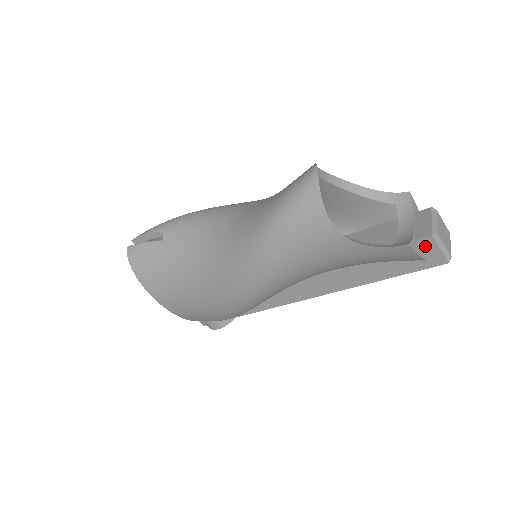
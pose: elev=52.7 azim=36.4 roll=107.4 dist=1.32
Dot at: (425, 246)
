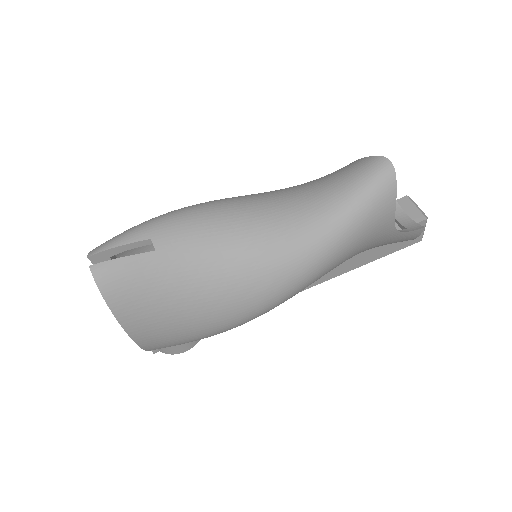
Dot at: occluded
